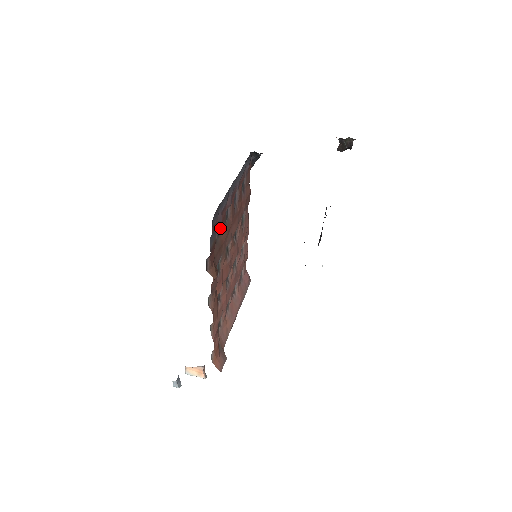
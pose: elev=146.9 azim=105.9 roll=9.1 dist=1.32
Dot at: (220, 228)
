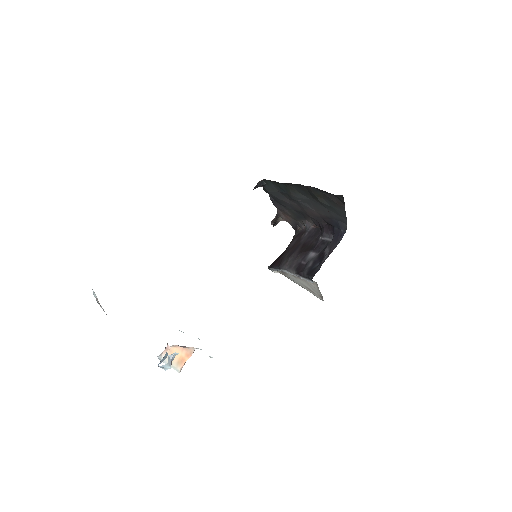
Dot at: occluded
